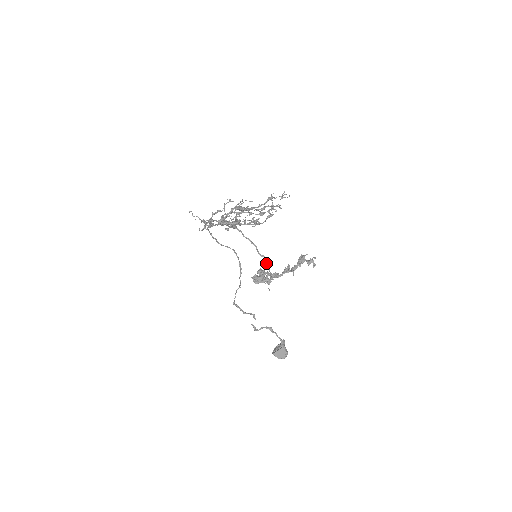
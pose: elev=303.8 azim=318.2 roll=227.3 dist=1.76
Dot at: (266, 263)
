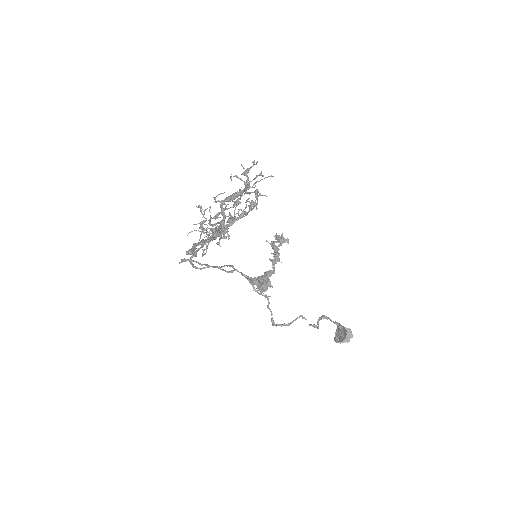
Dot at: (243, 274)
